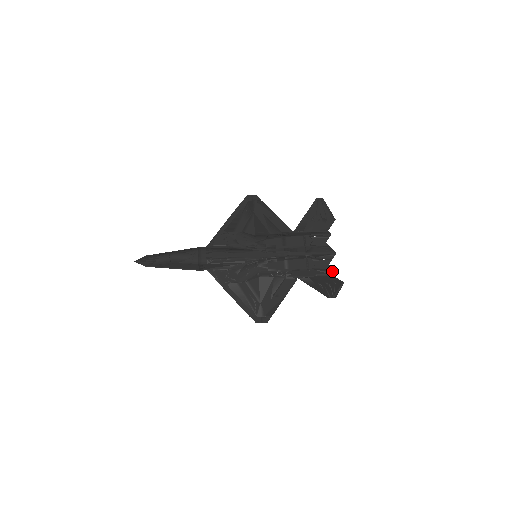
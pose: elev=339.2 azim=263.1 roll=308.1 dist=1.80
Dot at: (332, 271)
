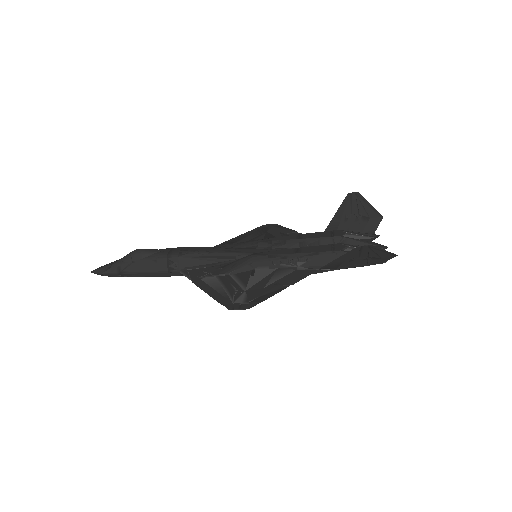
Dot at: occluded
